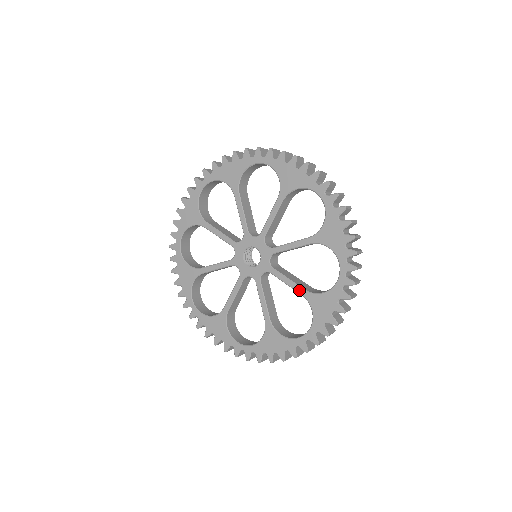
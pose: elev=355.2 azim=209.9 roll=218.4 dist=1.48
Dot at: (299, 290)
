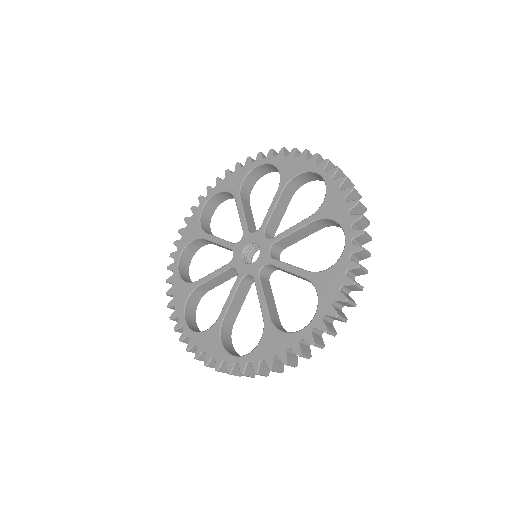
Dot at: (301, 273)
